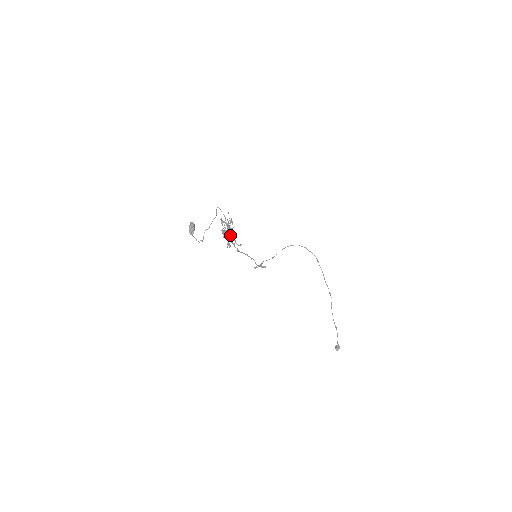
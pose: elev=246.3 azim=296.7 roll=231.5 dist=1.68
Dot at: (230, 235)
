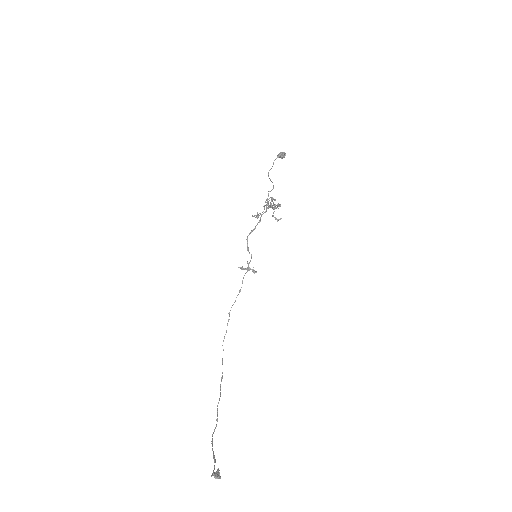
Dot at: (274, 207)
